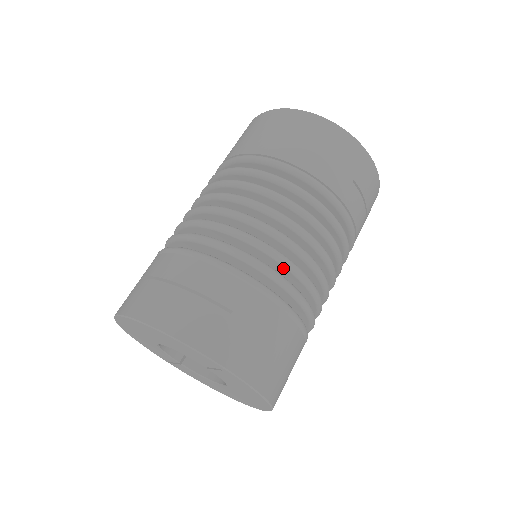
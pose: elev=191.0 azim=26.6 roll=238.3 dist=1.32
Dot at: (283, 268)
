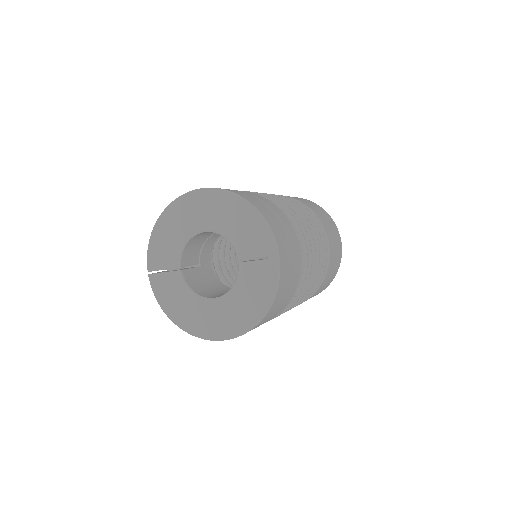
Dot at: occluded
